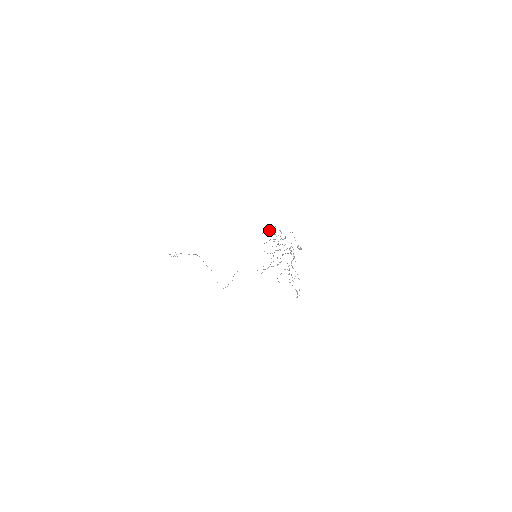
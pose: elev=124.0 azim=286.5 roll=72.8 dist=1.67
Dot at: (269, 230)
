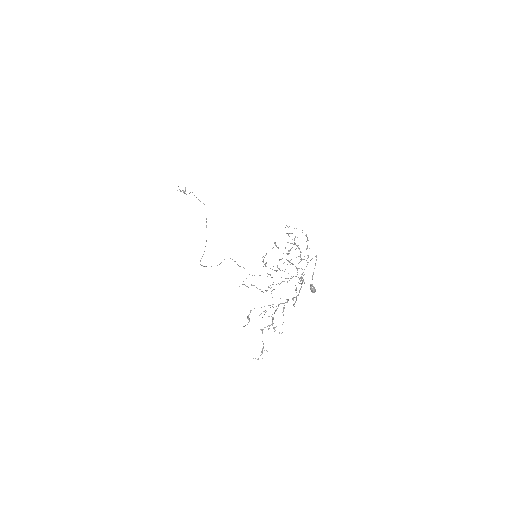
Dot at: occluded
